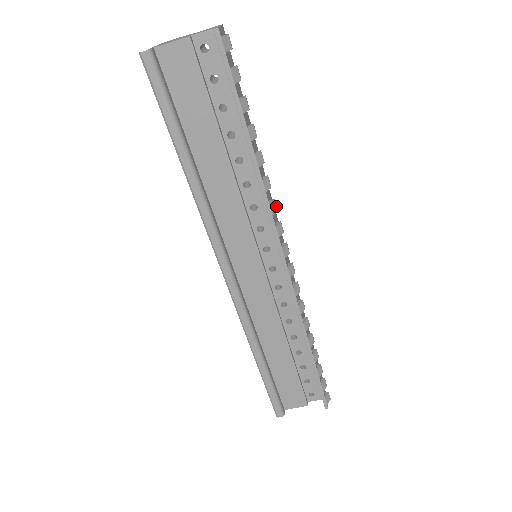
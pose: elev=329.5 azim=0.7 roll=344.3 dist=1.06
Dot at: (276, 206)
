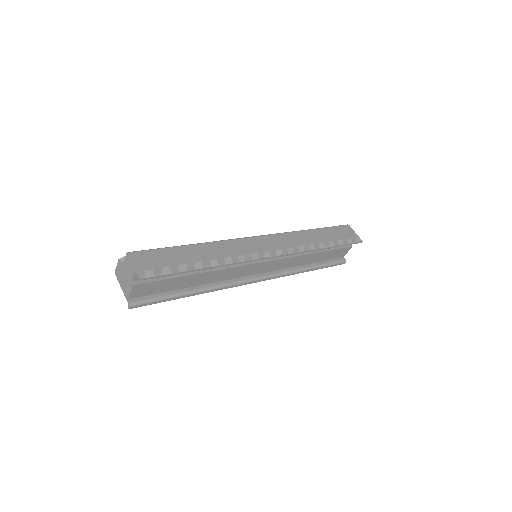
Dot at: (241, 256)
